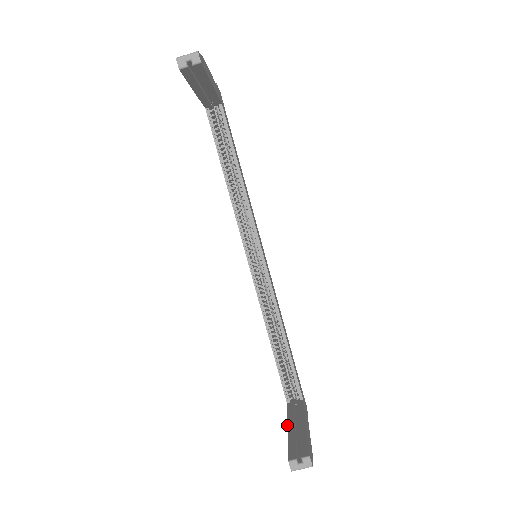
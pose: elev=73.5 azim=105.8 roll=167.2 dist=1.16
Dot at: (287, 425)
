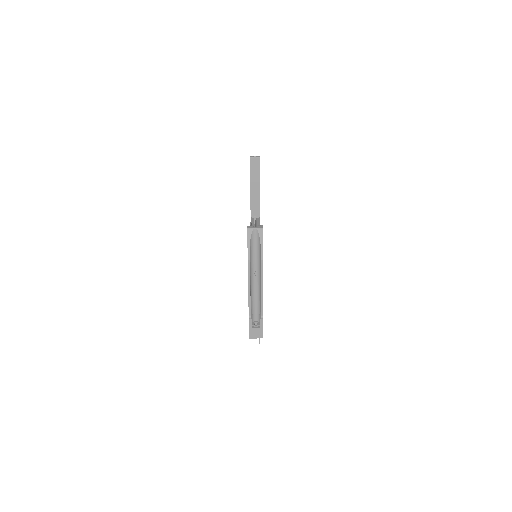
Dot at: occluded
